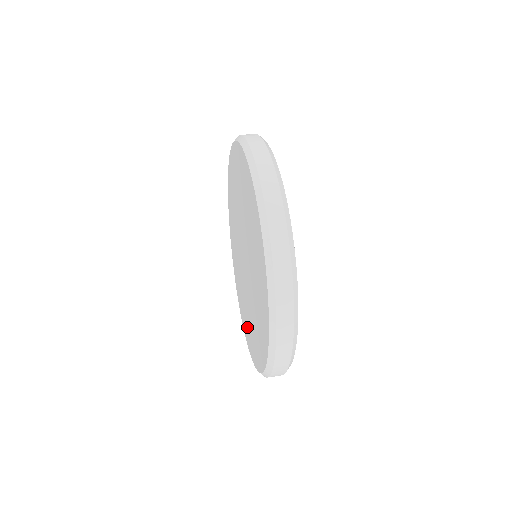
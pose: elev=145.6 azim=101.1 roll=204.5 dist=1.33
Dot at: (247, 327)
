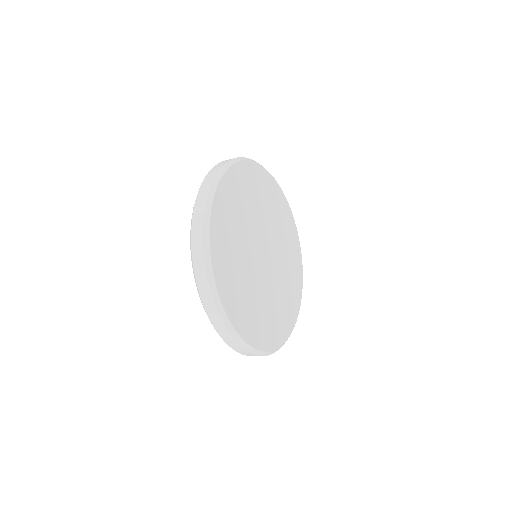
Dot at: occluded
